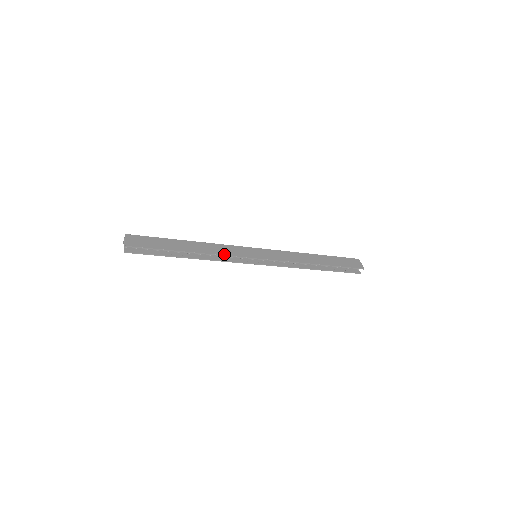
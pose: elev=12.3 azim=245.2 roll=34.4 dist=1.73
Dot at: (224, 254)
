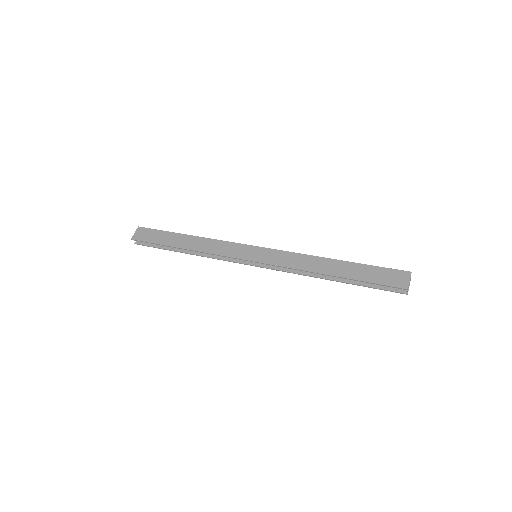
Dot at: (214, 253)
